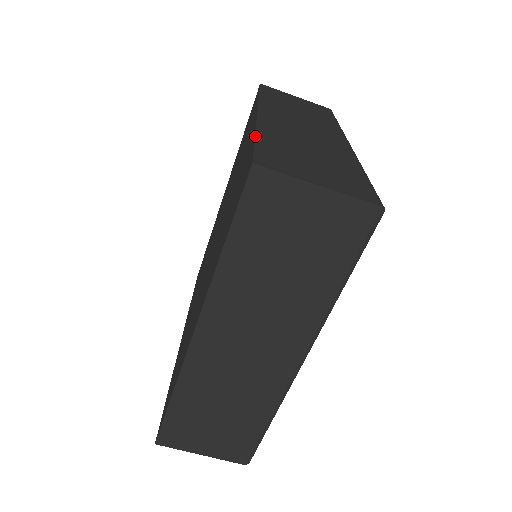
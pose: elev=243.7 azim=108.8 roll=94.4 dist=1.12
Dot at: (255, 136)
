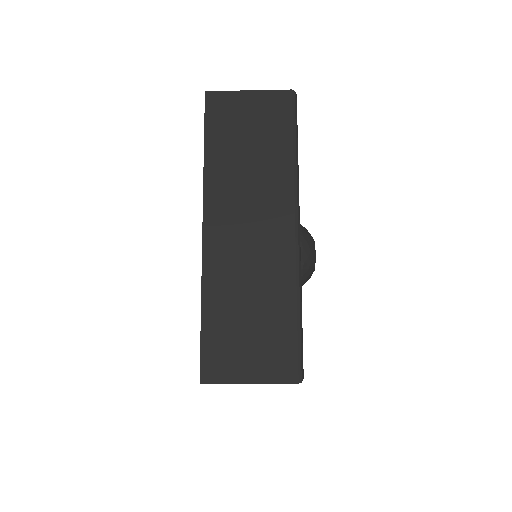
Dot at: (201, 316)
